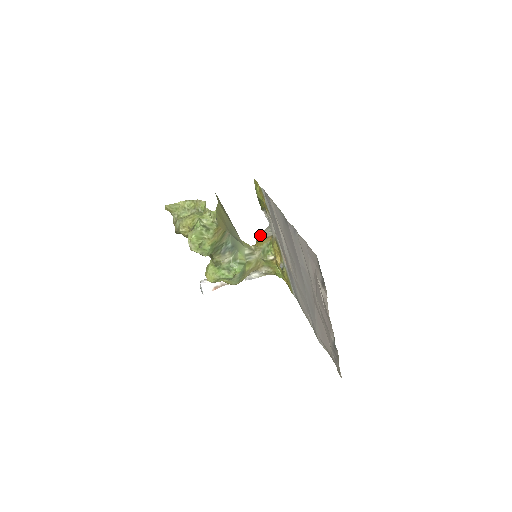
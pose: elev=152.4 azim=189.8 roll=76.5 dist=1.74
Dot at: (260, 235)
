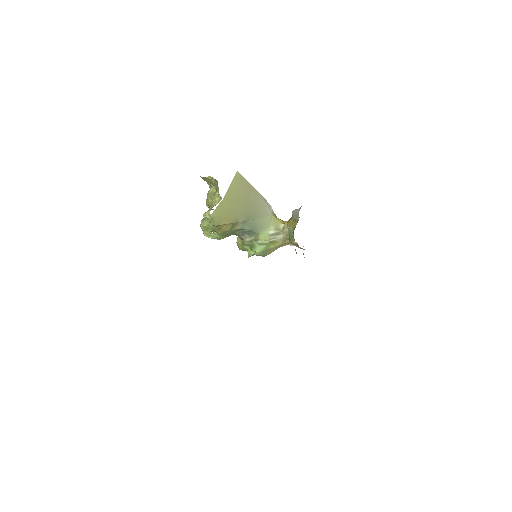
Dot at: (293, 213)
